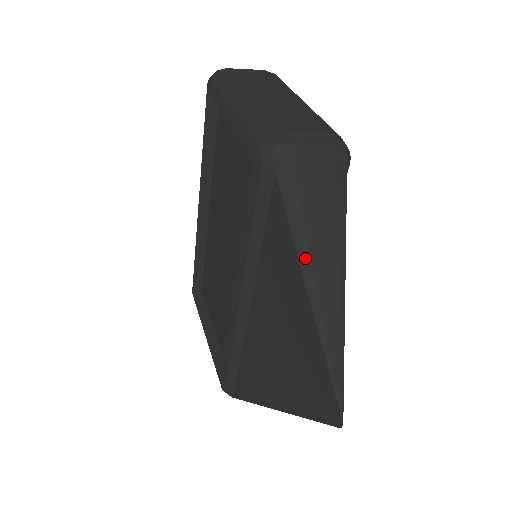
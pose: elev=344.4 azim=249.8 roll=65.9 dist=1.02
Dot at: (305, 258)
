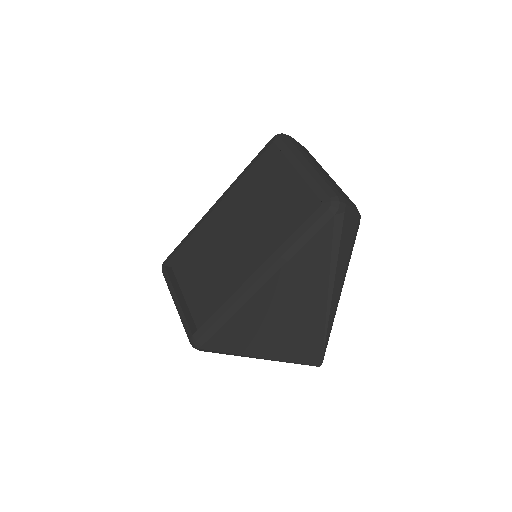
Dot at: (334, 266)
